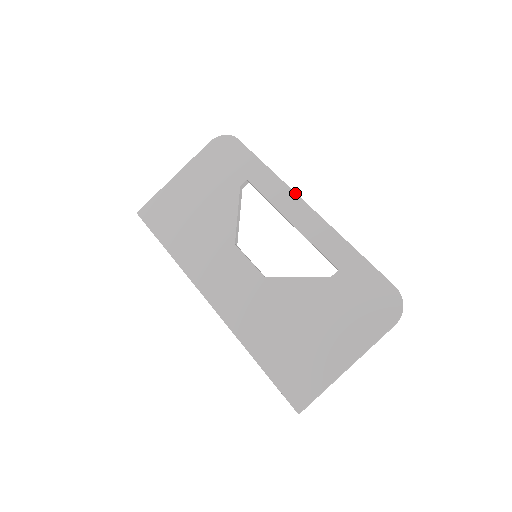
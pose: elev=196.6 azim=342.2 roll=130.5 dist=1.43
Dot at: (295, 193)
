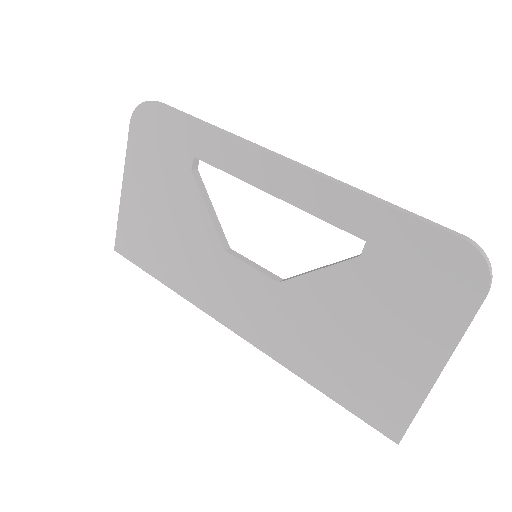
Dot at: (258, 149)
